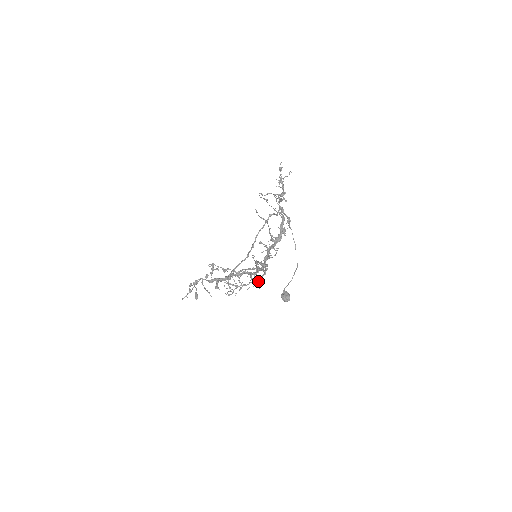
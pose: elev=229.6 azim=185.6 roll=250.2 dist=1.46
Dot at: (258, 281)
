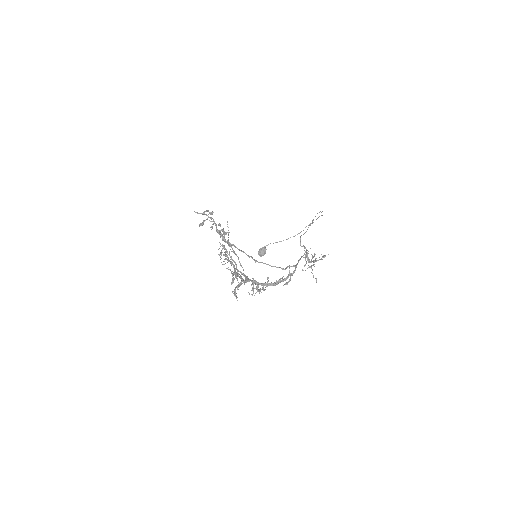
Dot at: occluded
